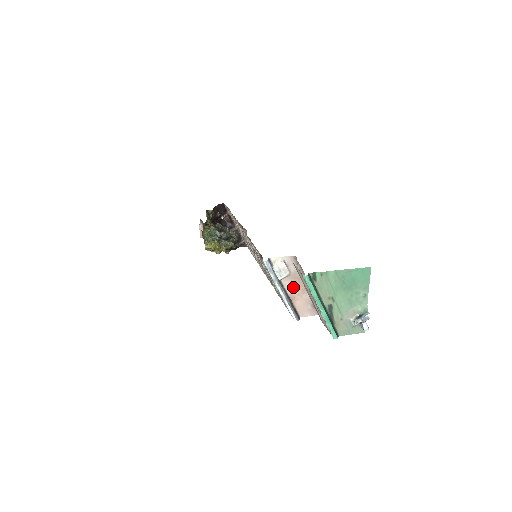
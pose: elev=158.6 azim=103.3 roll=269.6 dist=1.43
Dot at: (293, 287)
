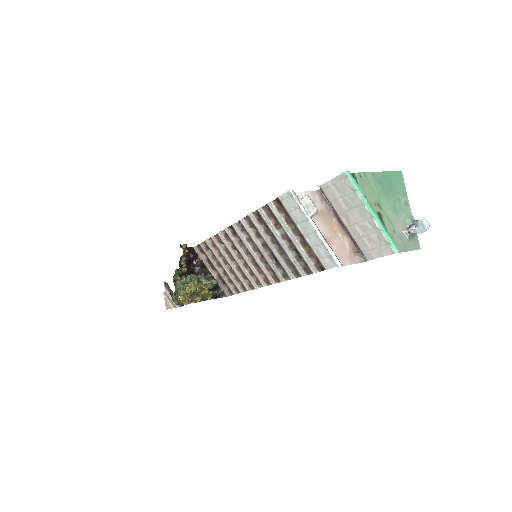
Dot at: (324, 228)
